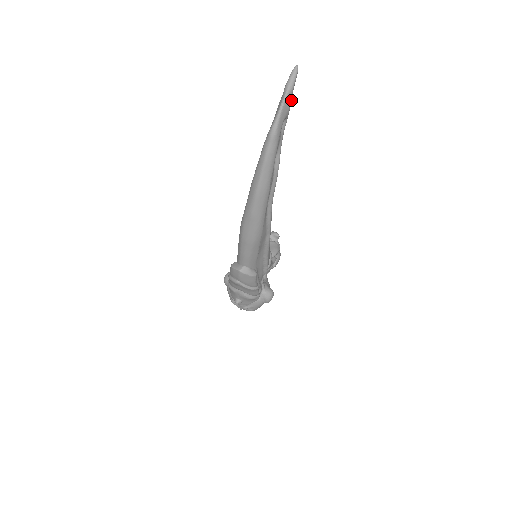
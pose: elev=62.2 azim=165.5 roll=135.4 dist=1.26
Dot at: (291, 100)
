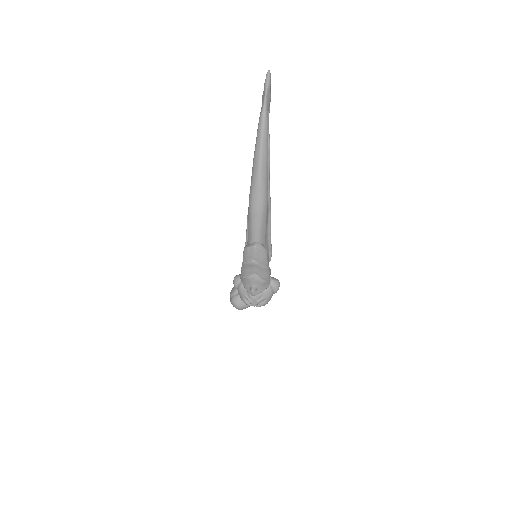
Dot at: (270, 93)
